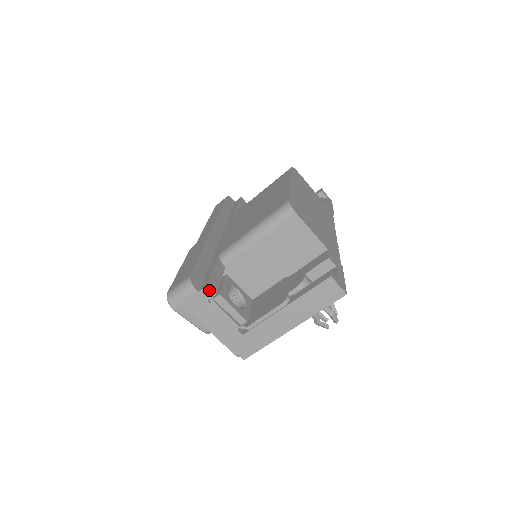
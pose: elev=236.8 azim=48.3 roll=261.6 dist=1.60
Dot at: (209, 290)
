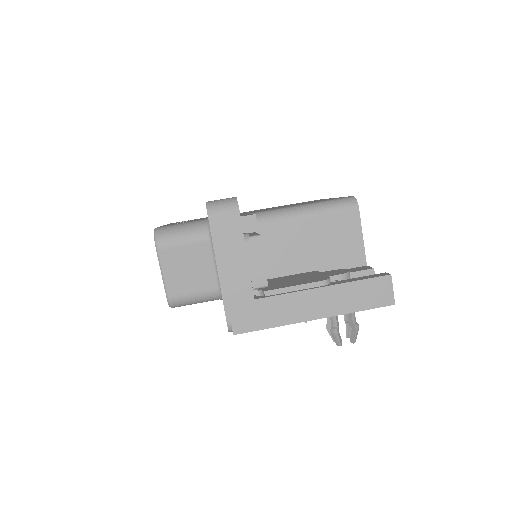
Dot at: (254, 221)
